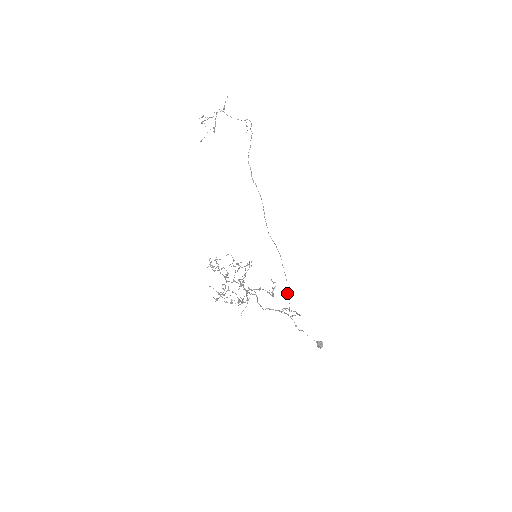
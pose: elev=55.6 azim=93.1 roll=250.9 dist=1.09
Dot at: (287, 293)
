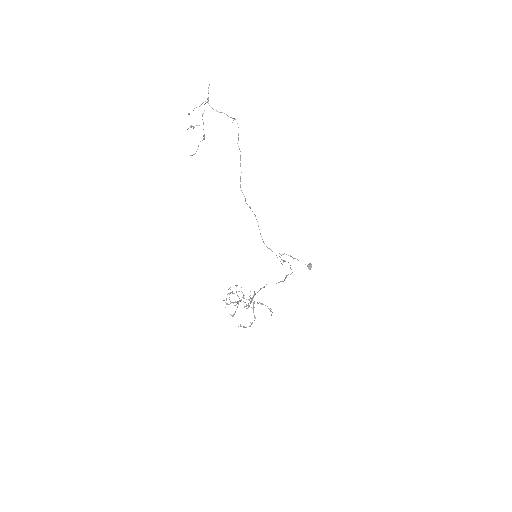
Dot at: (282, 264)
